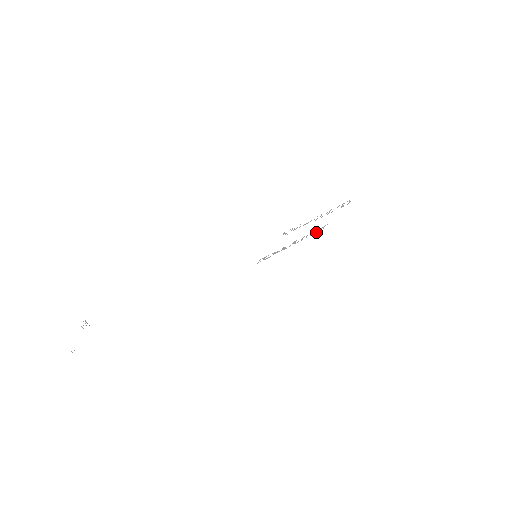
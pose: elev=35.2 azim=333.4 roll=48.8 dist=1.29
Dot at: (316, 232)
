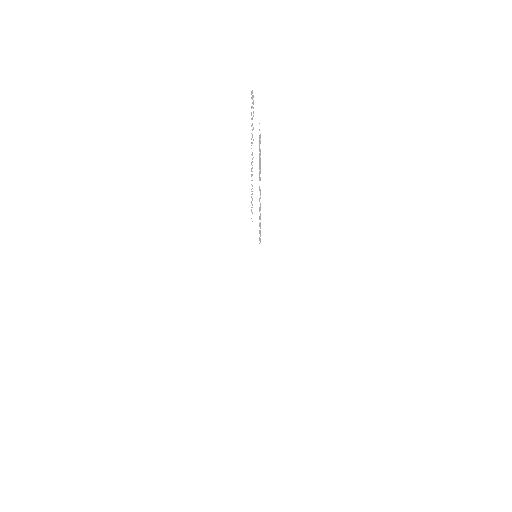
Dot at: occluded
